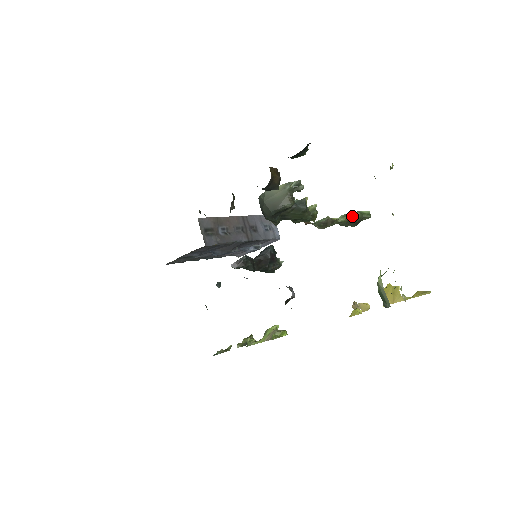
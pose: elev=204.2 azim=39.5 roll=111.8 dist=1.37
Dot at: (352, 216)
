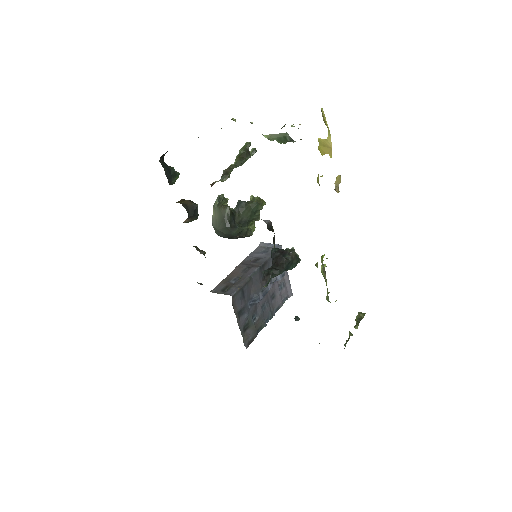
Dot at: (239, 155)
